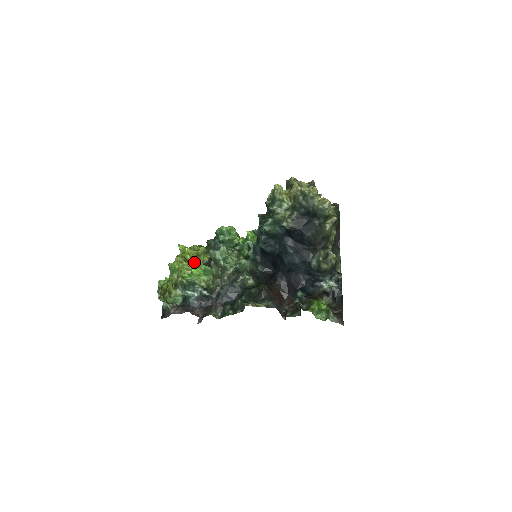
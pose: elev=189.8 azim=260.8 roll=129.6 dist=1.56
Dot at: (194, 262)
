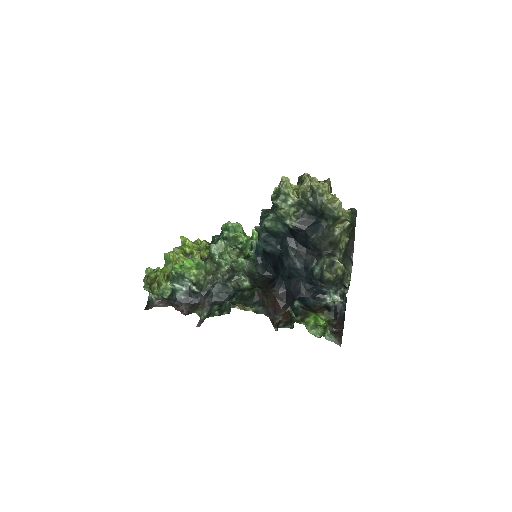
Dot at: (193, 256)
